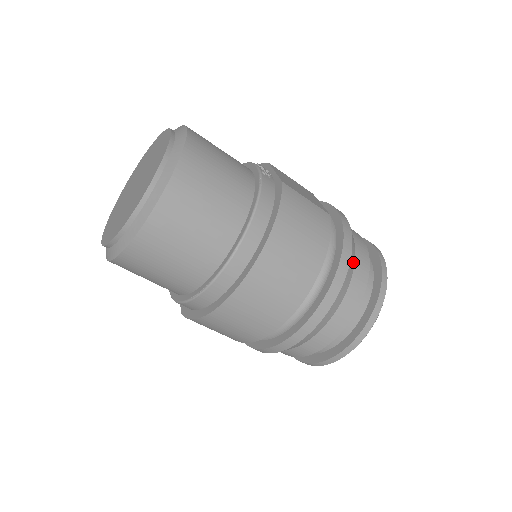
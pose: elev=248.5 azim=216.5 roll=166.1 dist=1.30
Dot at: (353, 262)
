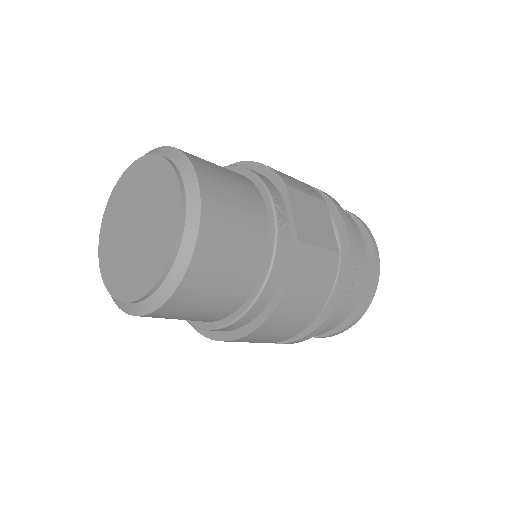
Dot at: (350, 291)
